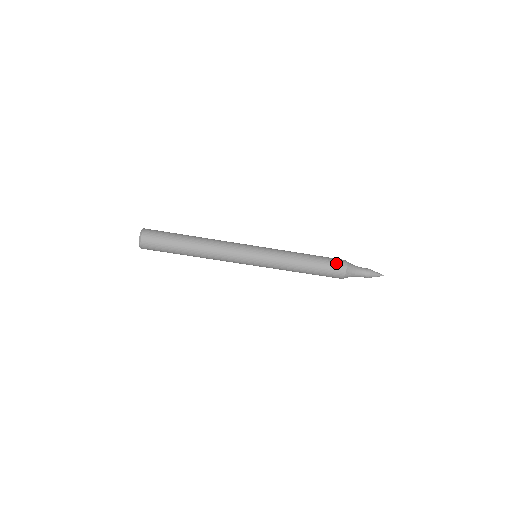
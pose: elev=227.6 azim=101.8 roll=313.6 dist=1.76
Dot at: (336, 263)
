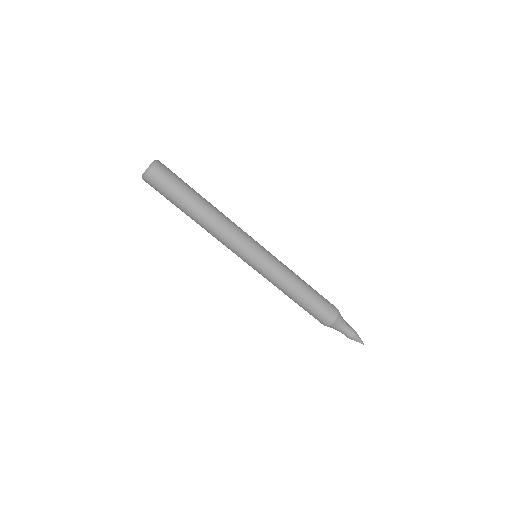
Dot at: occluded
